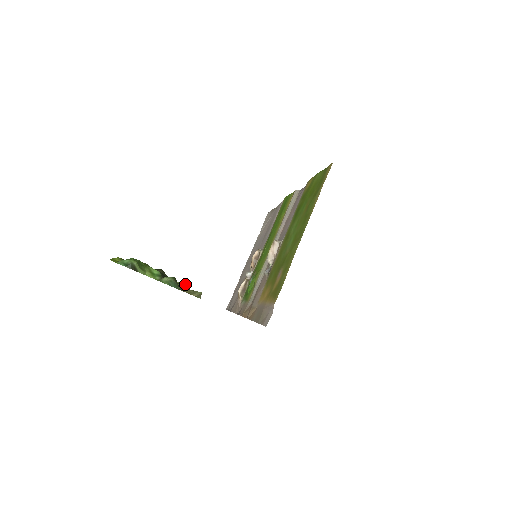
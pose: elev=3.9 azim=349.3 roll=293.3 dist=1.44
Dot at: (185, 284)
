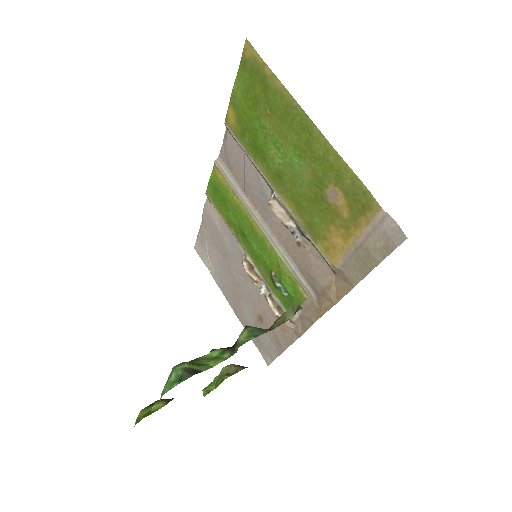
Dot at: (227, 366)
